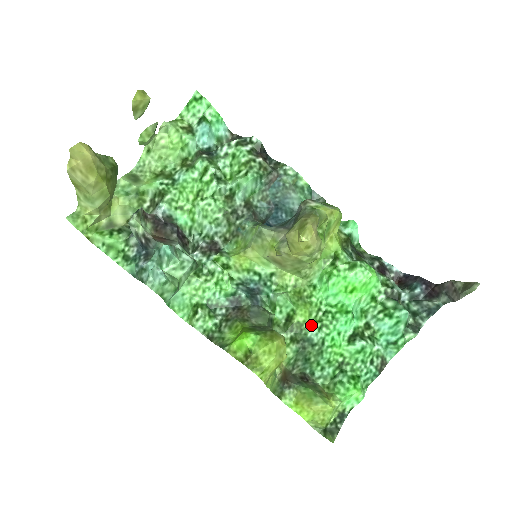
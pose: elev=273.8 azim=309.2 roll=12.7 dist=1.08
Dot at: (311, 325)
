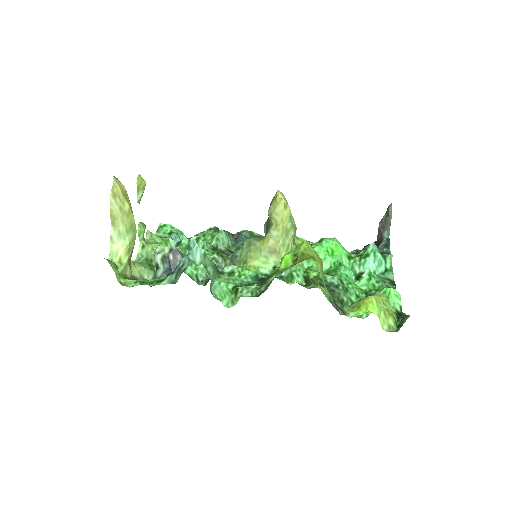
Dot at: (324, 274)
